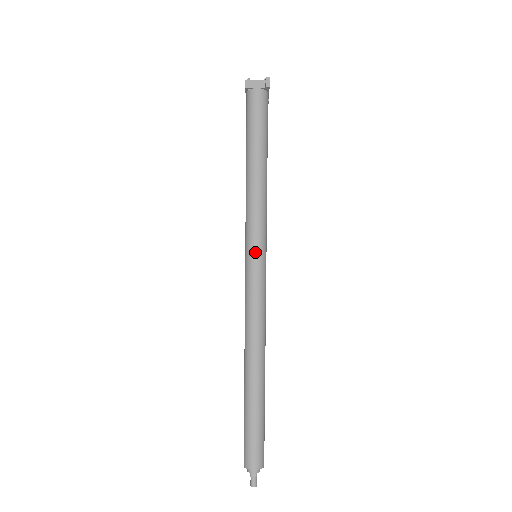
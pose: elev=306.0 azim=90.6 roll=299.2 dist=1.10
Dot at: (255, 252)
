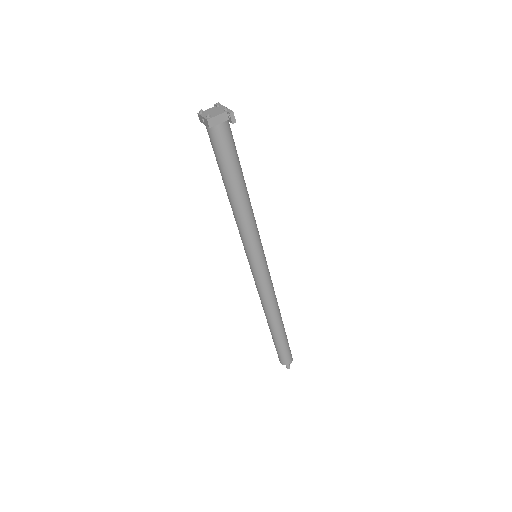
Dot at: (259, 259)
